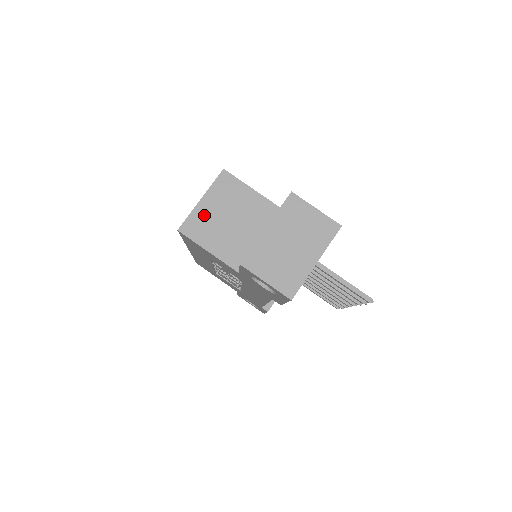
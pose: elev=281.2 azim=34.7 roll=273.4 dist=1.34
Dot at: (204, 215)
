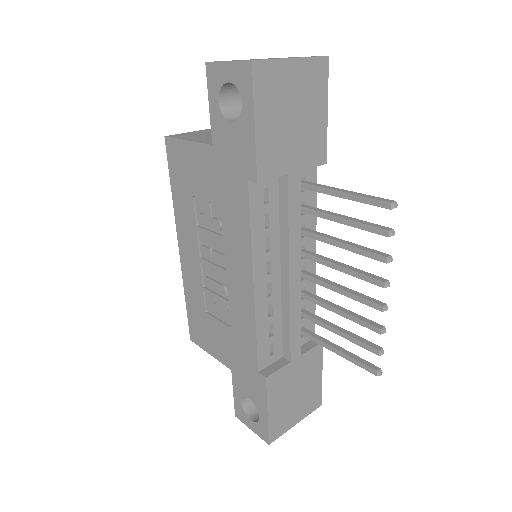
Dot at: (197, 133)
